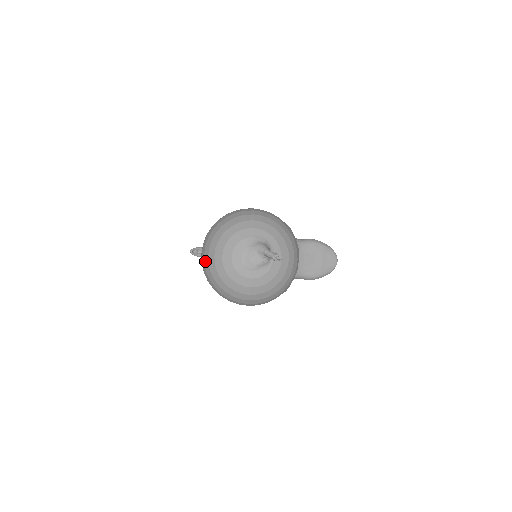
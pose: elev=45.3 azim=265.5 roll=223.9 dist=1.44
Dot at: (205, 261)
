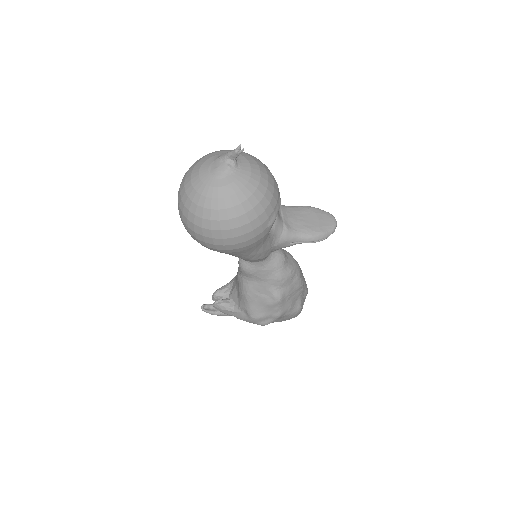
Dot at: (179, 202)
